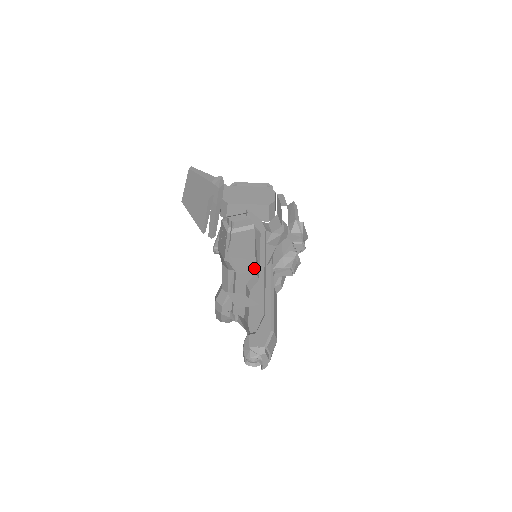
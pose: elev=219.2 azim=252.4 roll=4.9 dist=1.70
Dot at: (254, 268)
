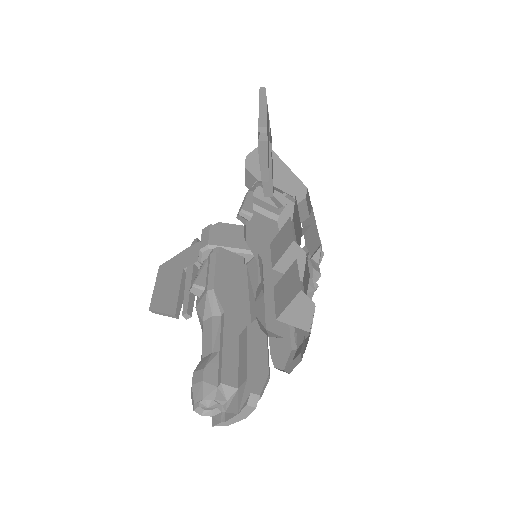
Dot at: (299, 274)
